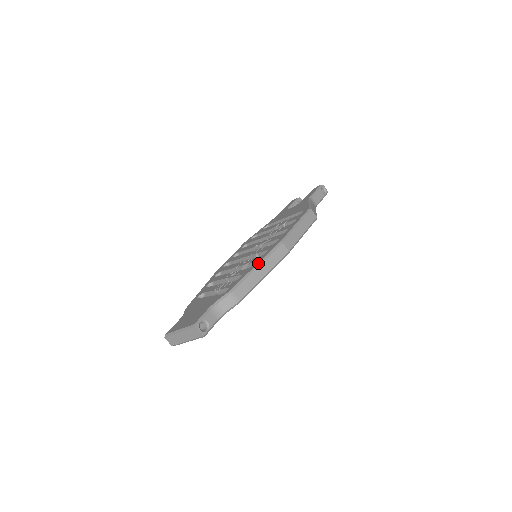
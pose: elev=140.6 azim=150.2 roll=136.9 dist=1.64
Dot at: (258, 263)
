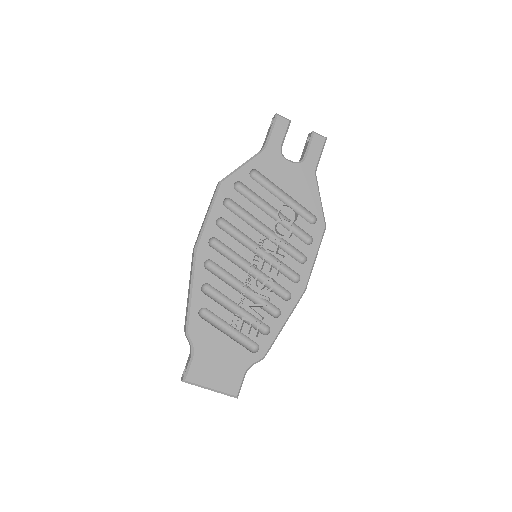
Dot at: (287, 320)
